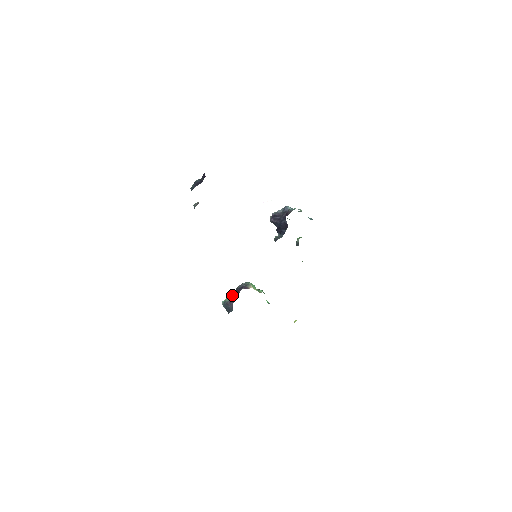
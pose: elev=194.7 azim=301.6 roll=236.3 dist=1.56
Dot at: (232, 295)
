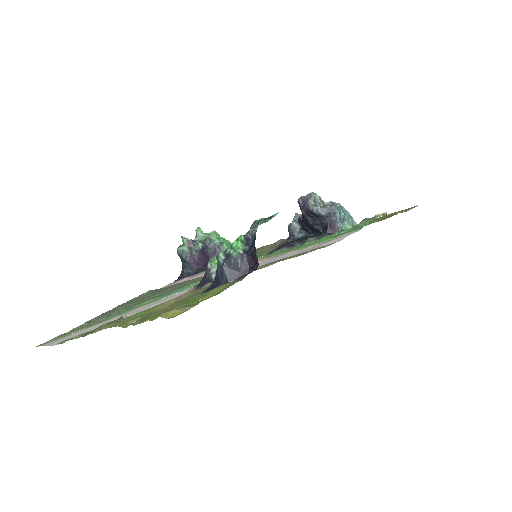
Dot at: (196, 251)
